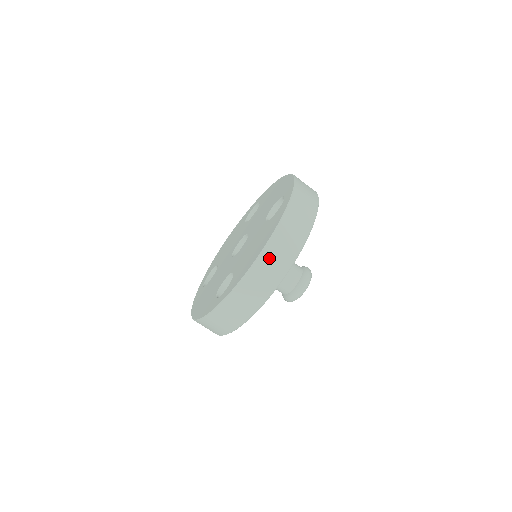
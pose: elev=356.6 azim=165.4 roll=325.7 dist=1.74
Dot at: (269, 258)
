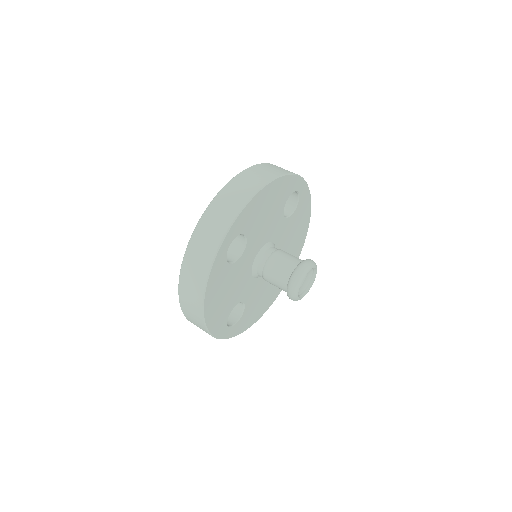
Dot at: (246, 176)
